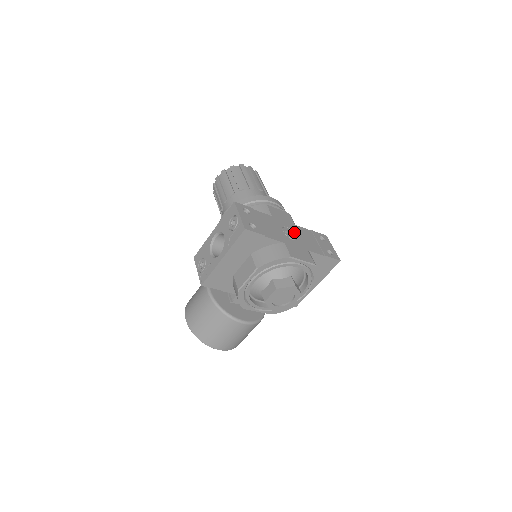
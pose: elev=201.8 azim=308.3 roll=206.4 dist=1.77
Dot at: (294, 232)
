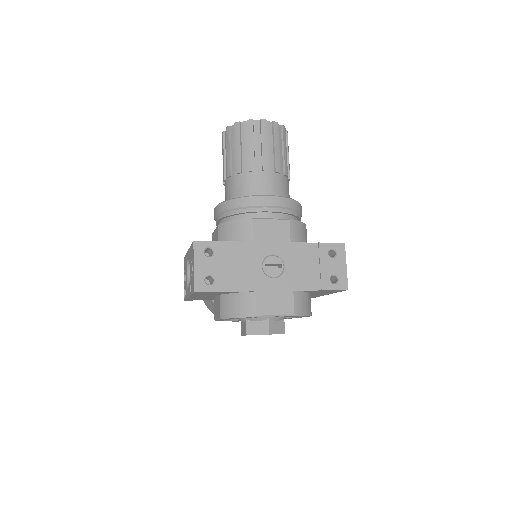
Dot at: (283, 260)
